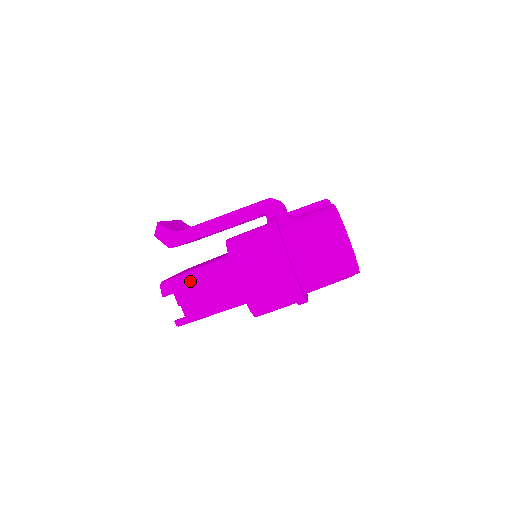
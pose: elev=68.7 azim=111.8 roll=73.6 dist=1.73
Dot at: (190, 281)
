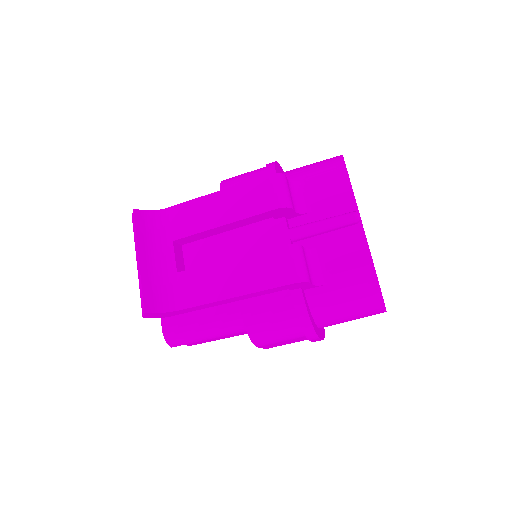
Dot at: (201, 338)
